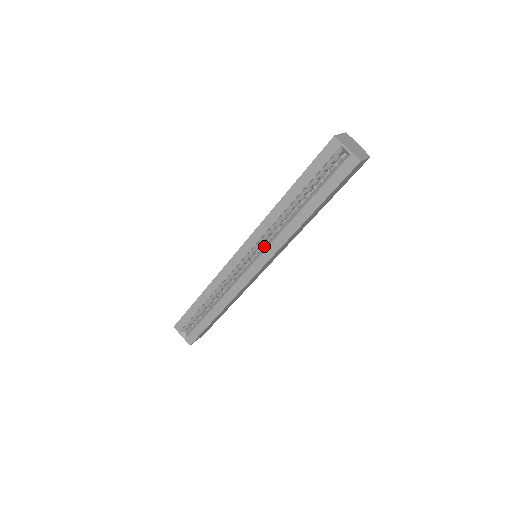
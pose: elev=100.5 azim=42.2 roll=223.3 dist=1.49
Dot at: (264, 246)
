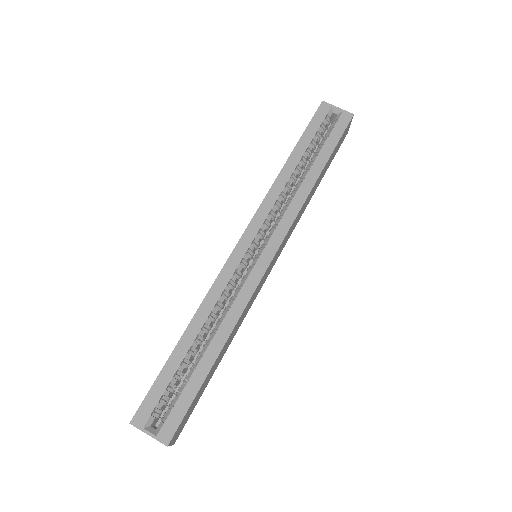
Dot at: (271, 228)
